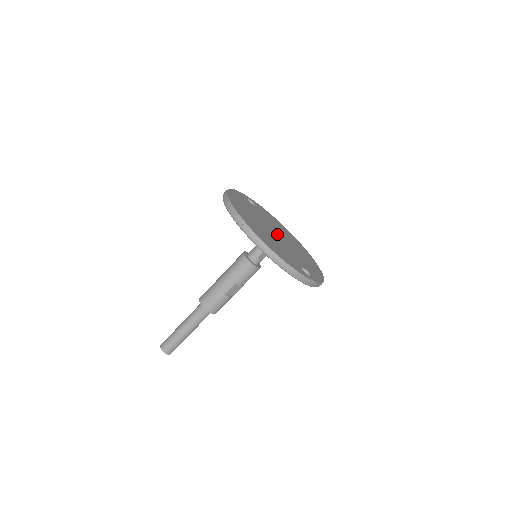
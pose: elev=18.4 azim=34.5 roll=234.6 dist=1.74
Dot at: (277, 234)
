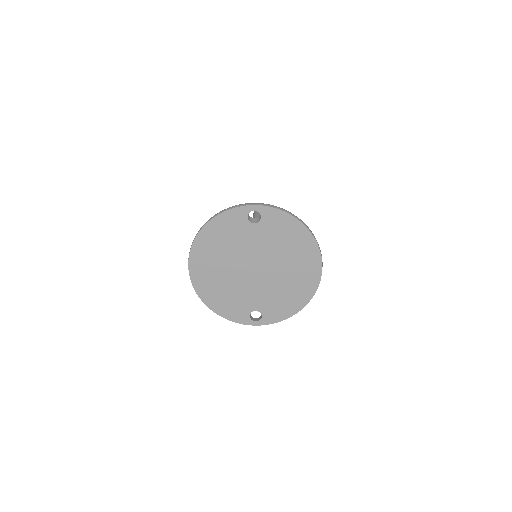
Dot at: (257, 268)
